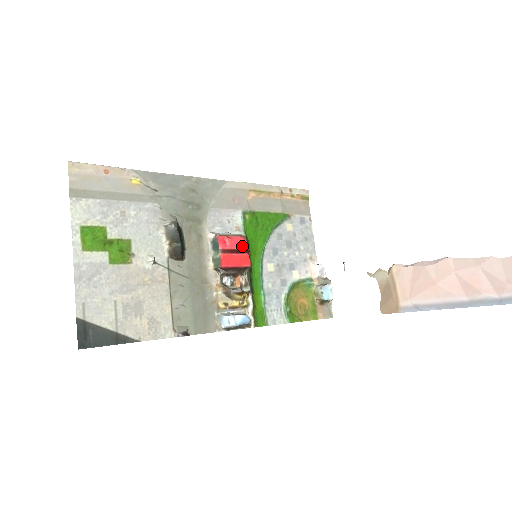
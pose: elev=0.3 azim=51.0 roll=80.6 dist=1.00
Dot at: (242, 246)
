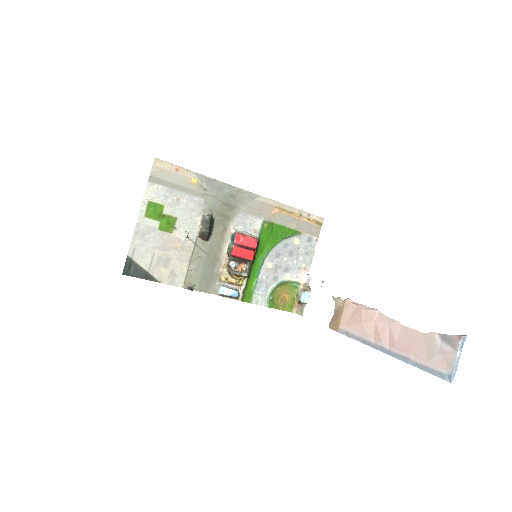
Dot at: (251, 245)
